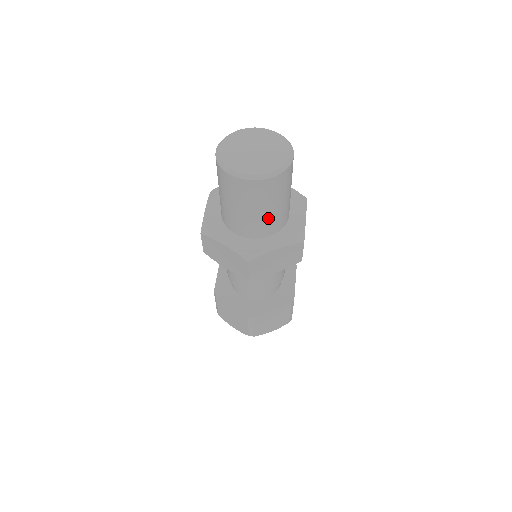
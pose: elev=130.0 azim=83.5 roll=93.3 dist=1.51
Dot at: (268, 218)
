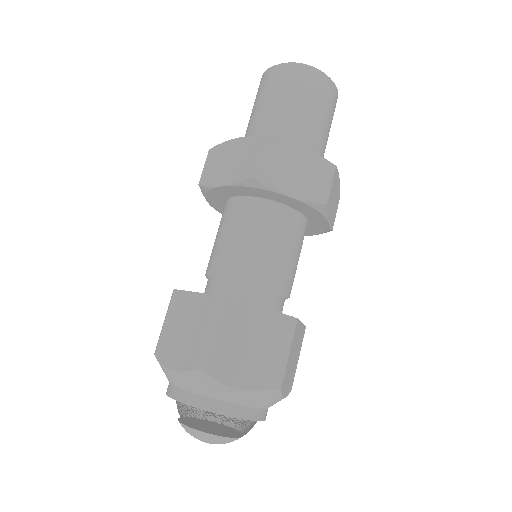
Dot at: (299, 123)
